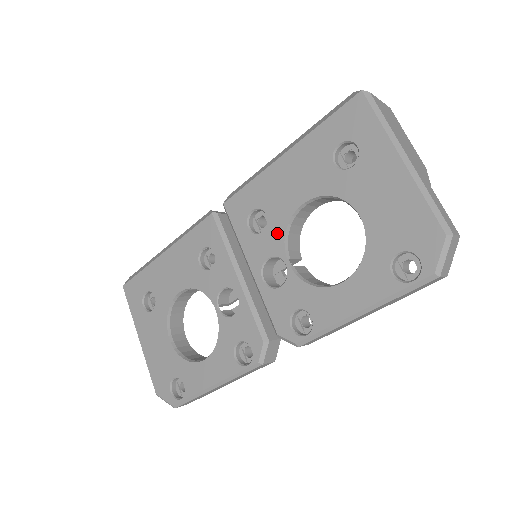
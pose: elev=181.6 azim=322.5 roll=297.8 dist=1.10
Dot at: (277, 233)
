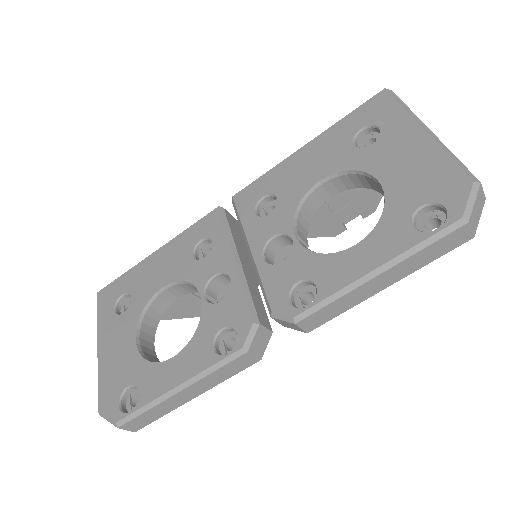
Dot at: (287, 211)
